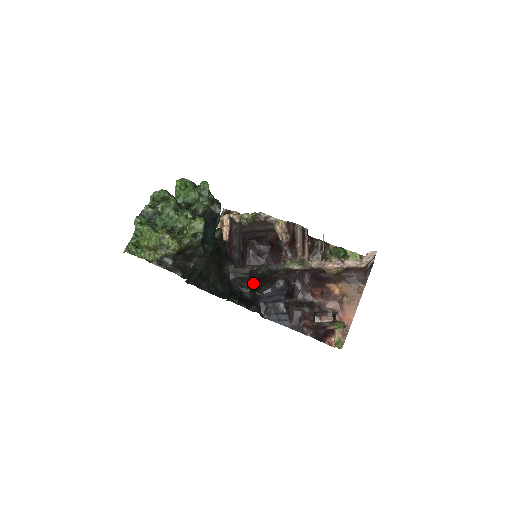
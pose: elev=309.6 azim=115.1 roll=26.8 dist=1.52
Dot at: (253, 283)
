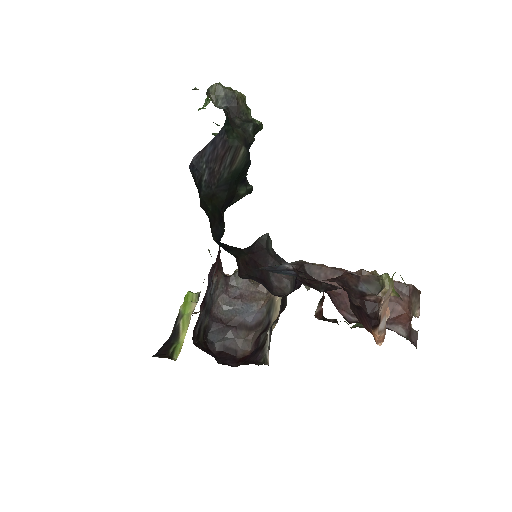
Dot at: (244, 256)
